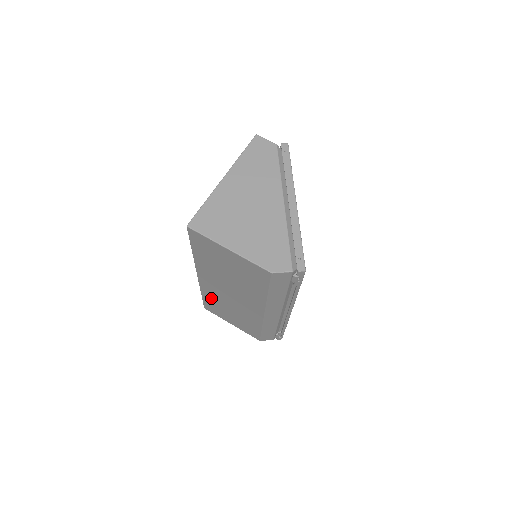
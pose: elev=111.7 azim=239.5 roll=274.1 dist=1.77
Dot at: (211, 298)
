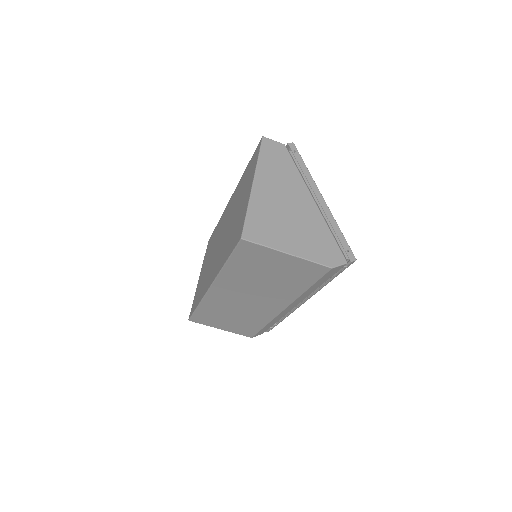
Dot at: (211, 308)
